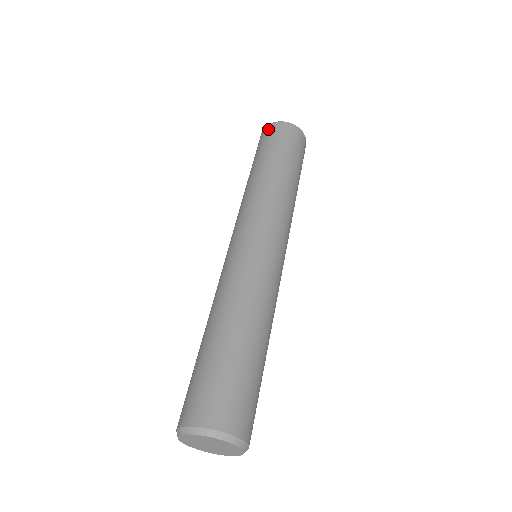
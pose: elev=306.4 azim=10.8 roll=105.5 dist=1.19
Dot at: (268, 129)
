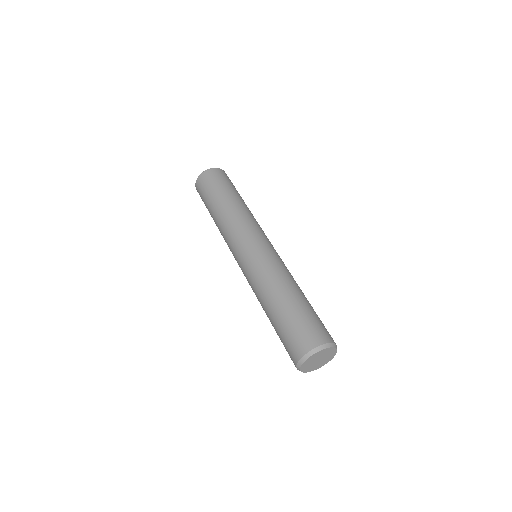
Dot at: (213, 172)
